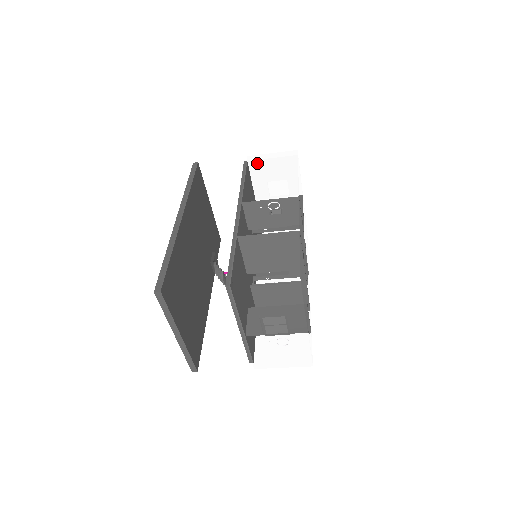
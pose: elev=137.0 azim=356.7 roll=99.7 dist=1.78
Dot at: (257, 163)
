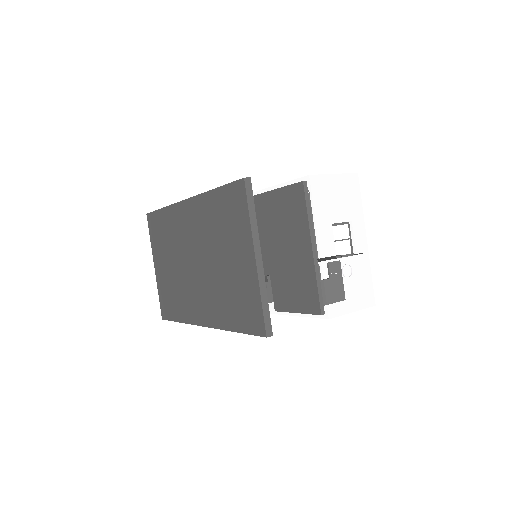
Dot at: occluded
